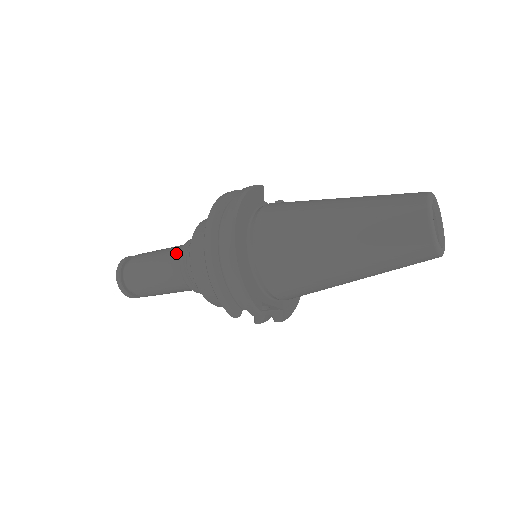
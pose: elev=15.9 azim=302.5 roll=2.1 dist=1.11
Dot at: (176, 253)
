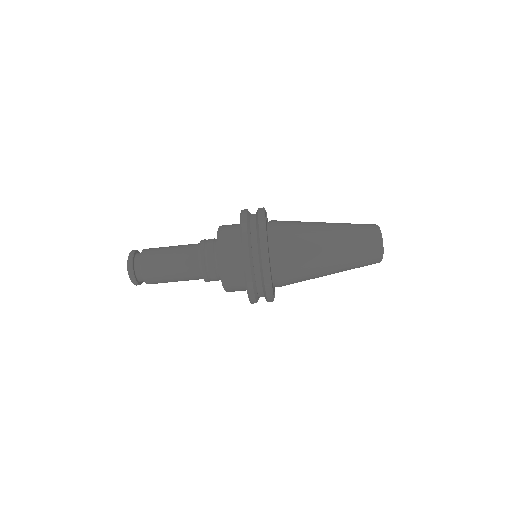
Dot at: (192, 255)
